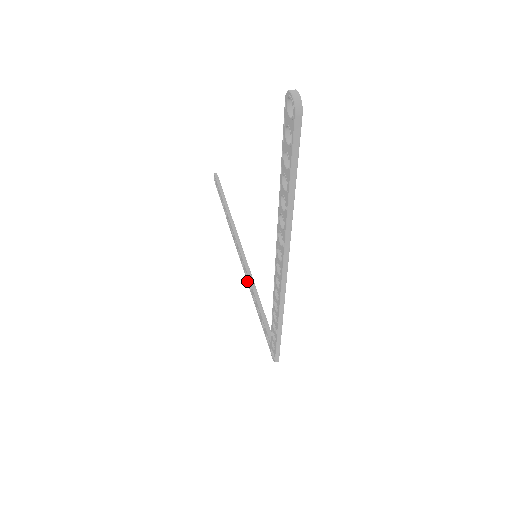
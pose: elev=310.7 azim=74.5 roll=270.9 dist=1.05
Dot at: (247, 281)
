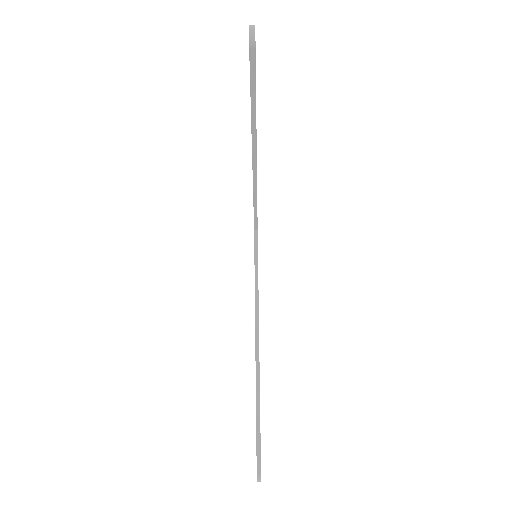
Dot at: occluded
